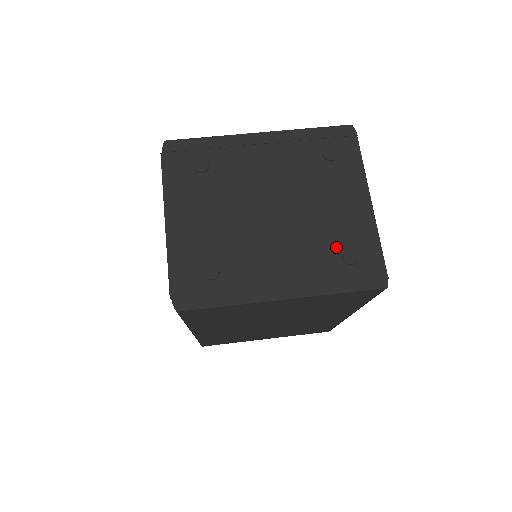
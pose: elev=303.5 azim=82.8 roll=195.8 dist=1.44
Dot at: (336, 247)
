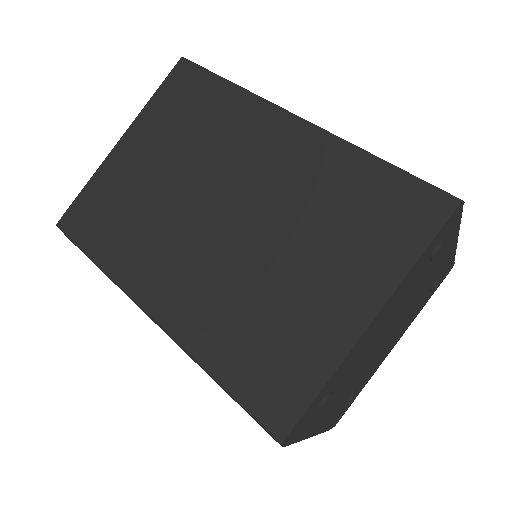
Dot at: (427, 292)
